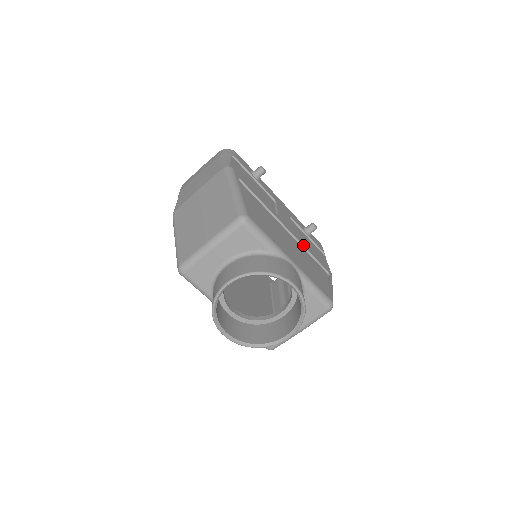
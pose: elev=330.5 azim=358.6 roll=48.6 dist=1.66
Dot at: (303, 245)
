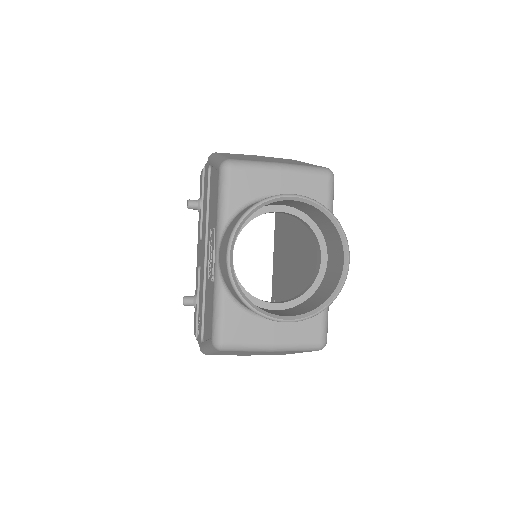
Dot at: occluded
